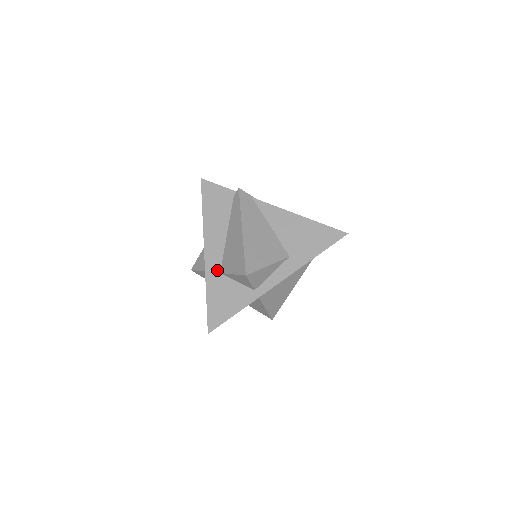
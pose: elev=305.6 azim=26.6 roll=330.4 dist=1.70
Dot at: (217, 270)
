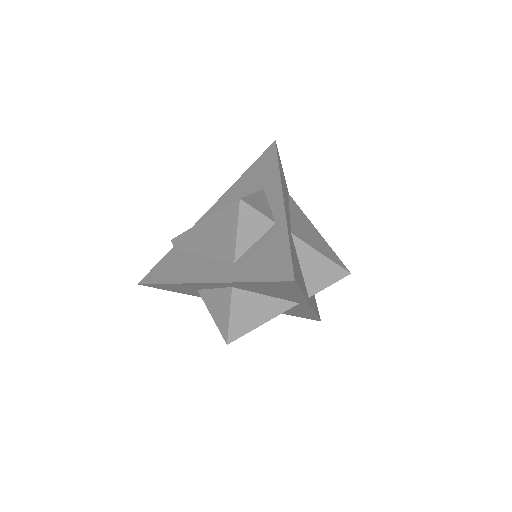
Dot at: (229, 267)
